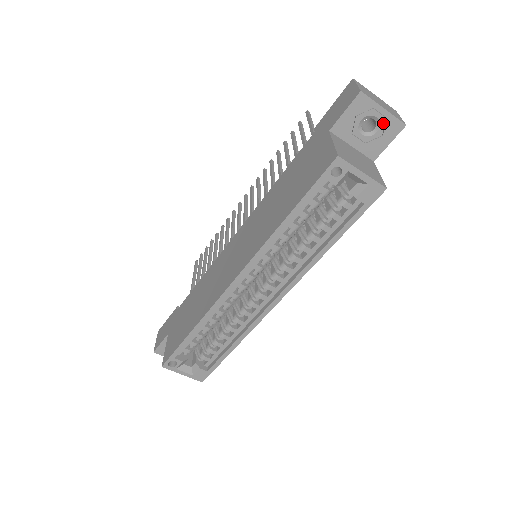
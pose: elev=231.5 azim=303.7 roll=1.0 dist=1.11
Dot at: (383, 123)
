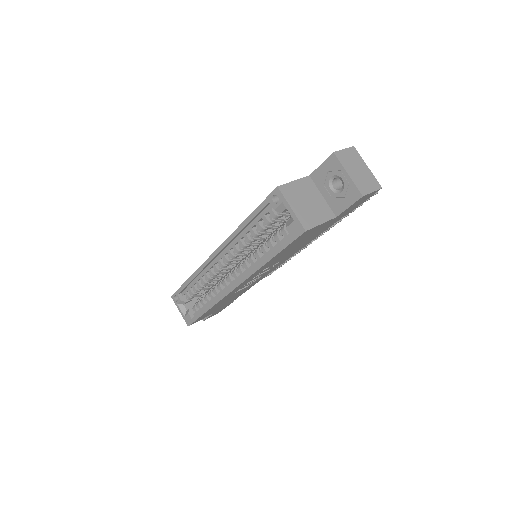
Dot at: (346, 186)
